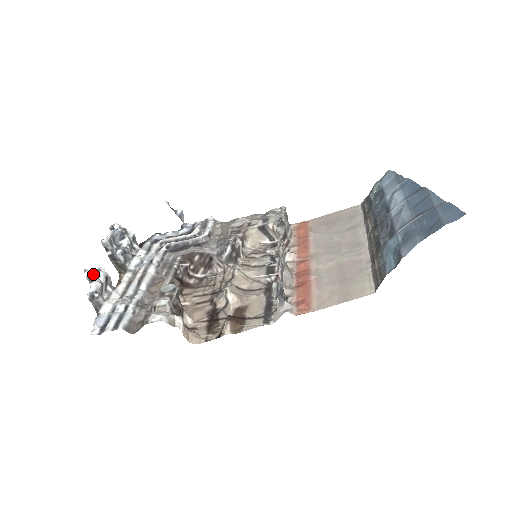
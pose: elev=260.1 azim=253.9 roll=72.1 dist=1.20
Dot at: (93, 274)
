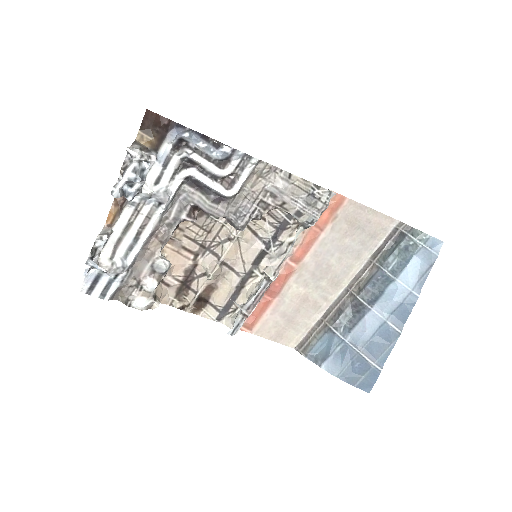
Dot at: (93, 251)
